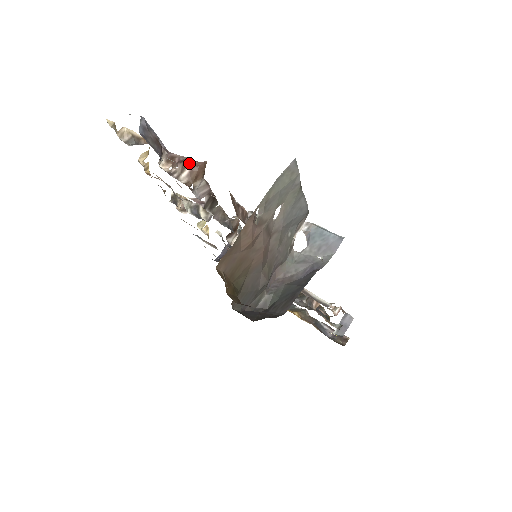
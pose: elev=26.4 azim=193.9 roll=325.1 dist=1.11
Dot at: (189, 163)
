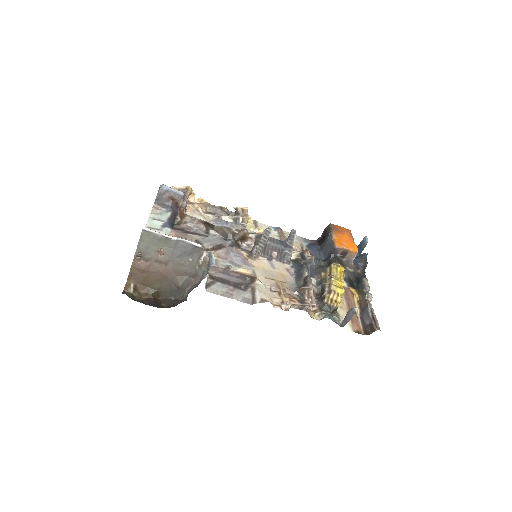
Dot at: (179, 210)
